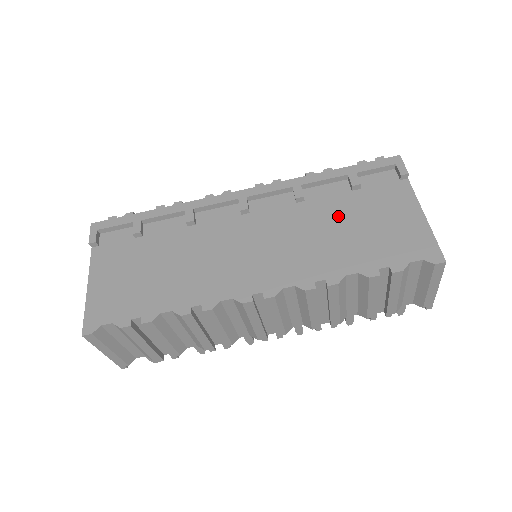
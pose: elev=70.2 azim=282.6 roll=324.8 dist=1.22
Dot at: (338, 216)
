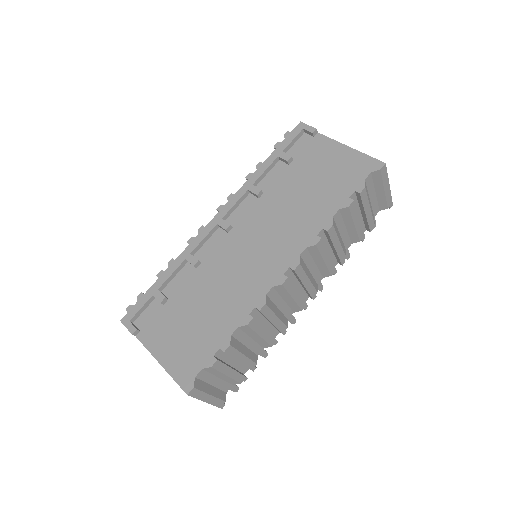
Dot at: (294, 186)
